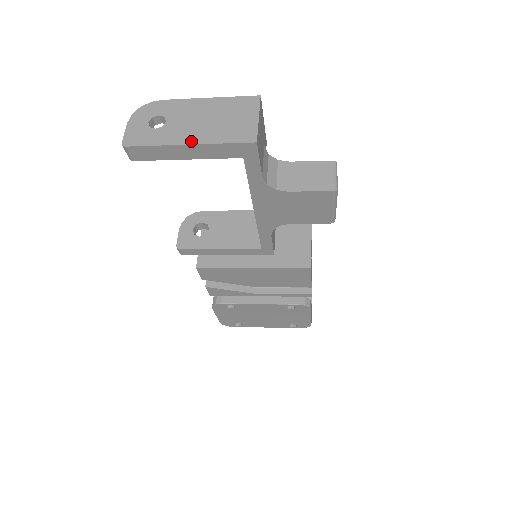
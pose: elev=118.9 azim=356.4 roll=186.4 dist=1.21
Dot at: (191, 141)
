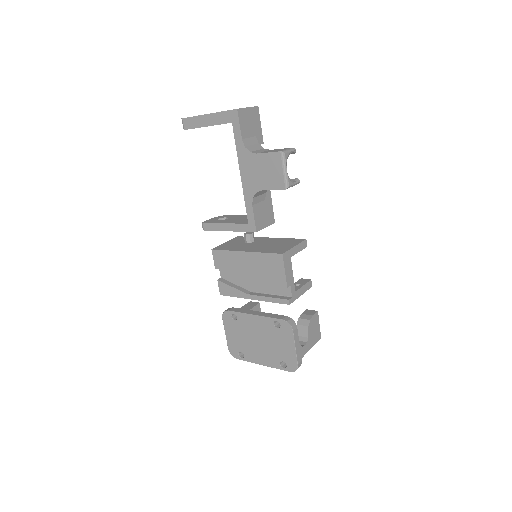
Dot at: (210, 113)
